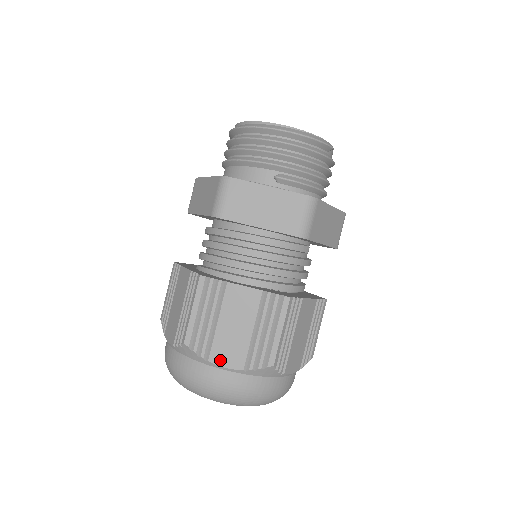
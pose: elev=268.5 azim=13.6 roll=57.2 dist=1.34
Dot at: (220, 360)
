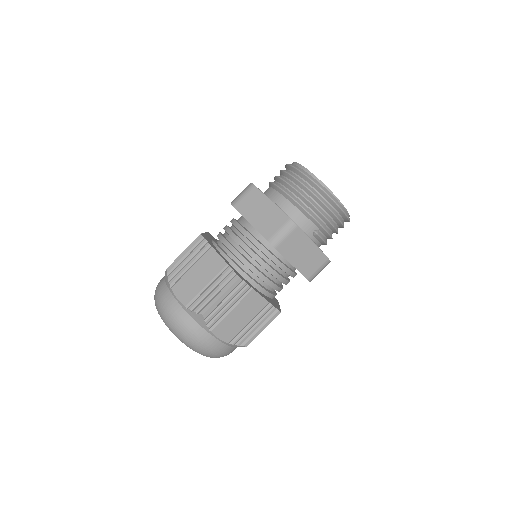
Dot at: (219, 333)
